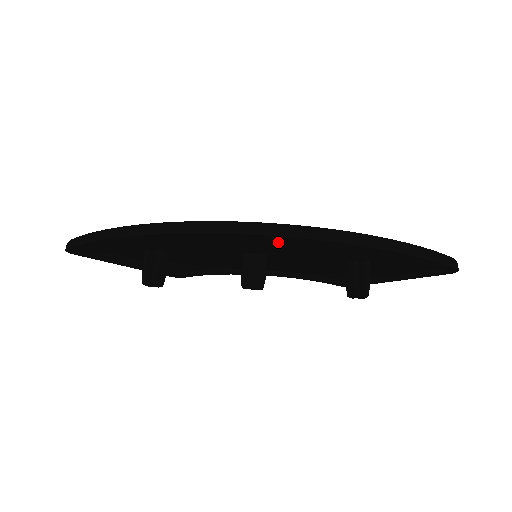
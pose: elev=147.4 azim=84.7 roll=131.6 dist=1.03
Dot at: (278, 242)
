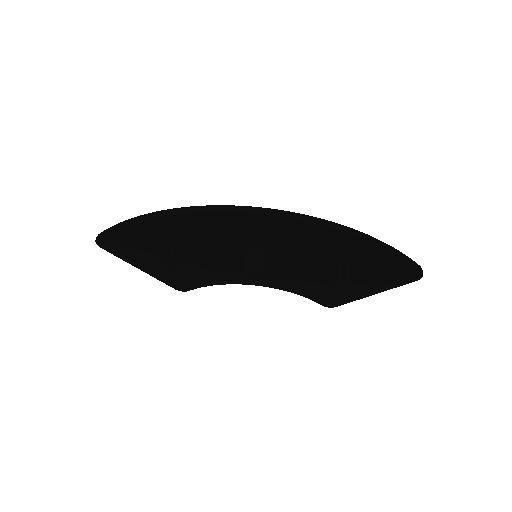
Dot at: (277, 230)
